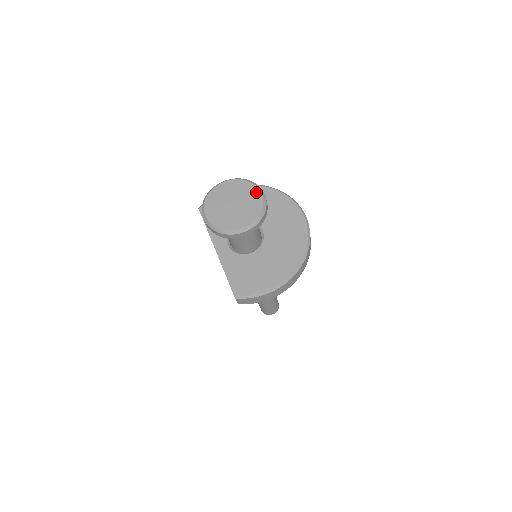
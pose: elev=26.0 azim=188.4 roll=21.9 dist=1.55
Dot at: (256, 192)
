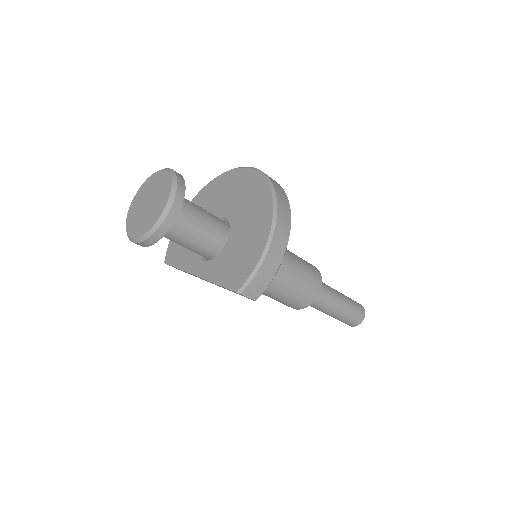
Dot at: (160, 174)
